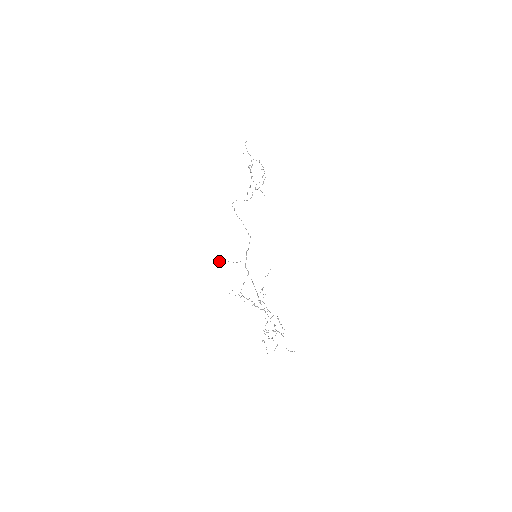
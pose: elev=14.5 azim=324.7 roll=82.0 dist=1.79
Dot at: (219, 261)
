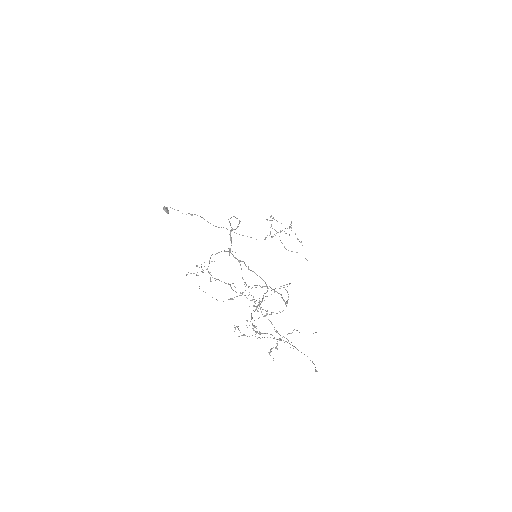
Dot at: (164, 206)
